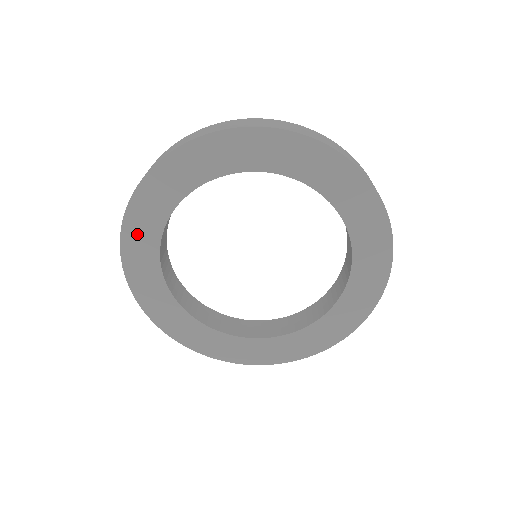
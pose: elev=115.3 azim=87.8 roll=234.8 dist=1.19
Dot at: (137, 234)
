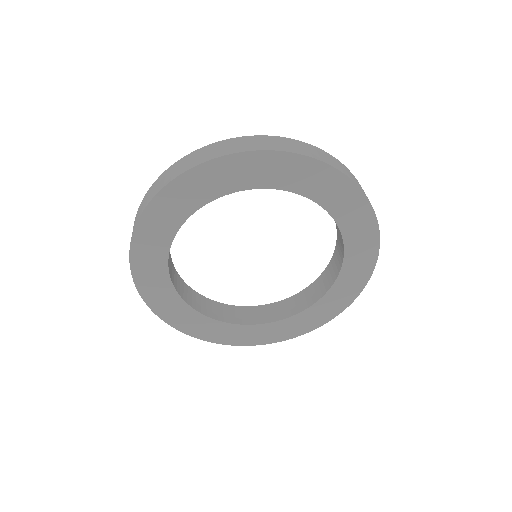
Dot at: (147, 277)
